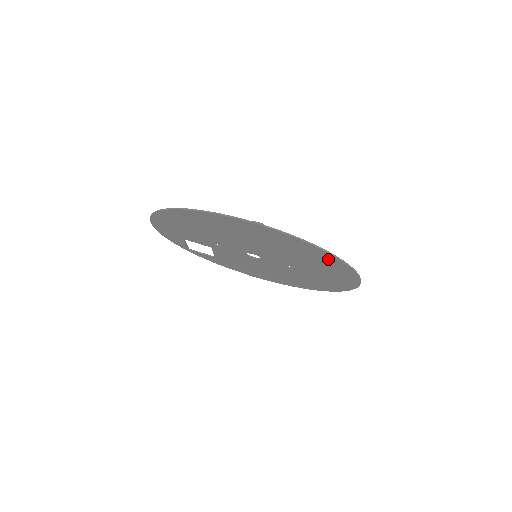
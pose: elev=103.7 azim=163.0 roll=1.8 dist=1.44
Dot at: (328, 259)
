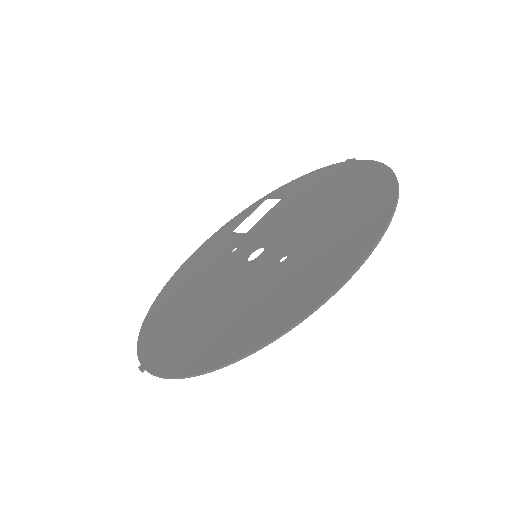
Dot at: (222, 352)
